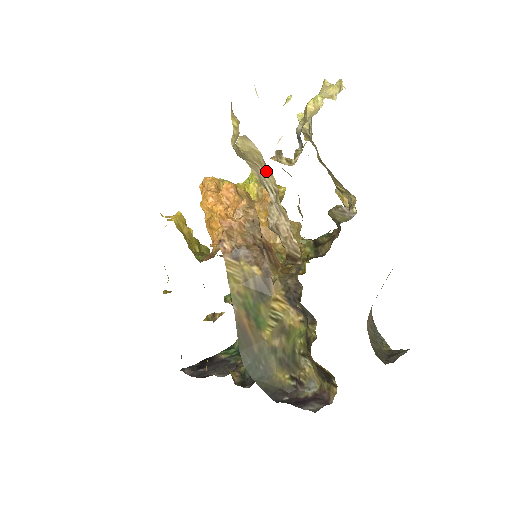
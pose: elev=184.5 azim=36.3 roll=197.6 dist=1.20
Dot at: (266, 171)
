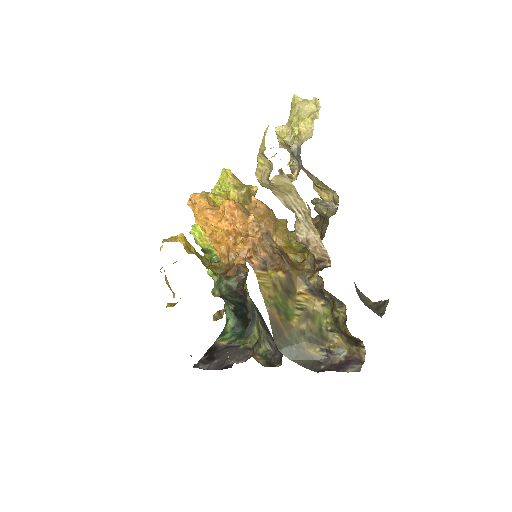
Dot at: (296, 198)
